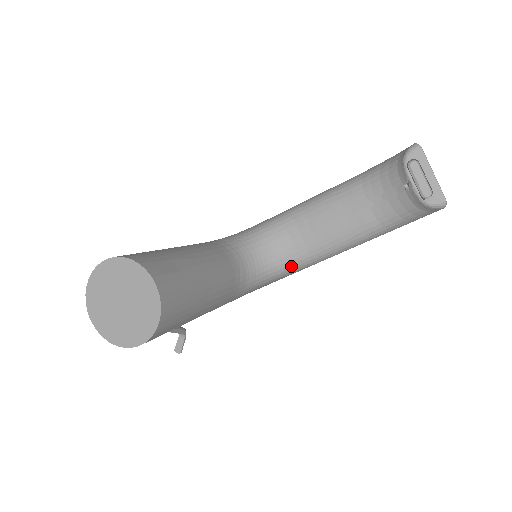
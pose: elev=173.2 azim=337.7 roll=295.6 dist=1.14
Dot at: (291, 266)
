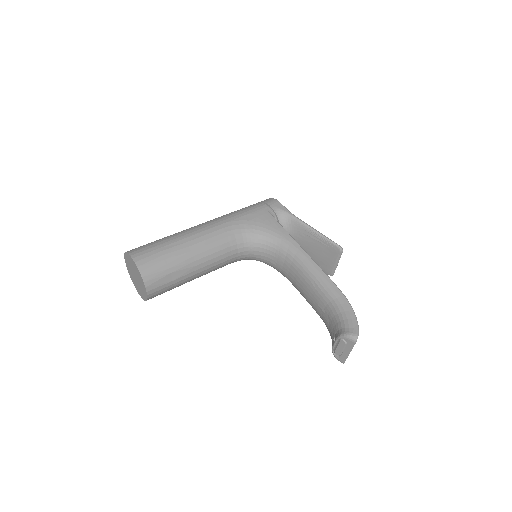
Dot at: (277, 270)
